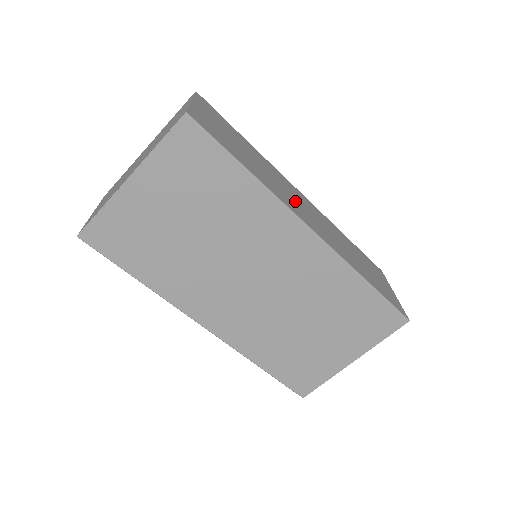
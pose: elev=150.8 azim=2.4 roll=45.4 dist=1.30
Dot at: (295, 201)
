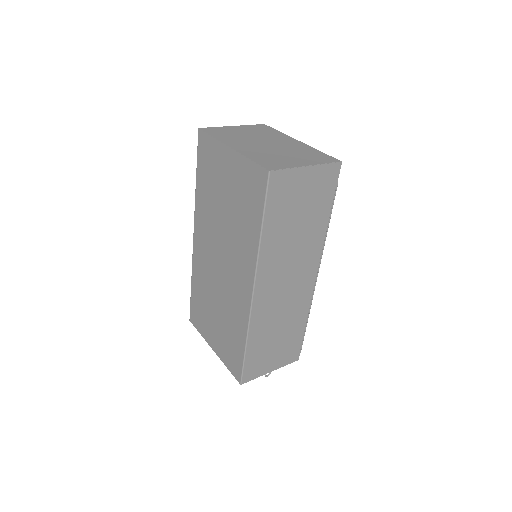
Dot at: (284, 273)
